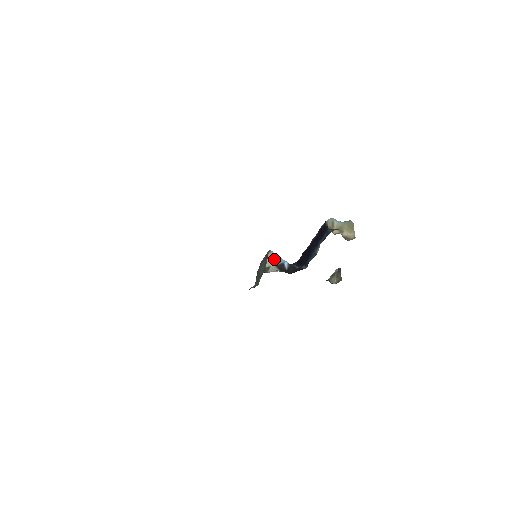
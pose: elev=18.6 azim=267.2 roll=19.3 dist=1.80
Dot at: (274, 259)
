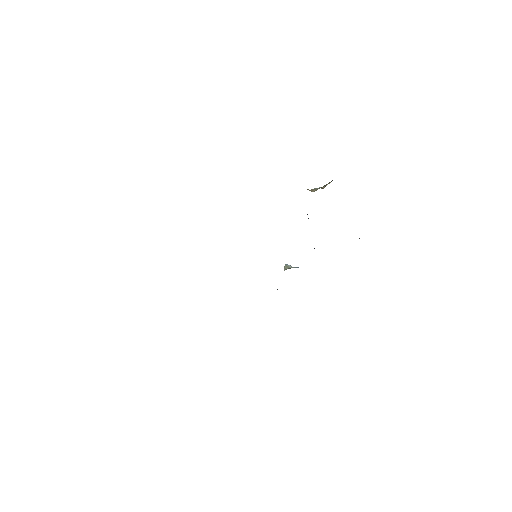
Dot at: occluded
